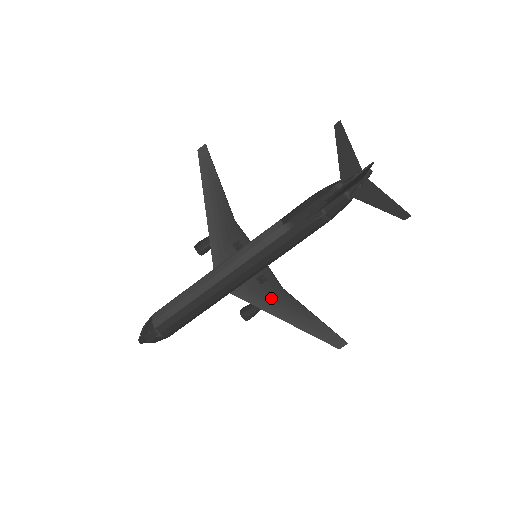
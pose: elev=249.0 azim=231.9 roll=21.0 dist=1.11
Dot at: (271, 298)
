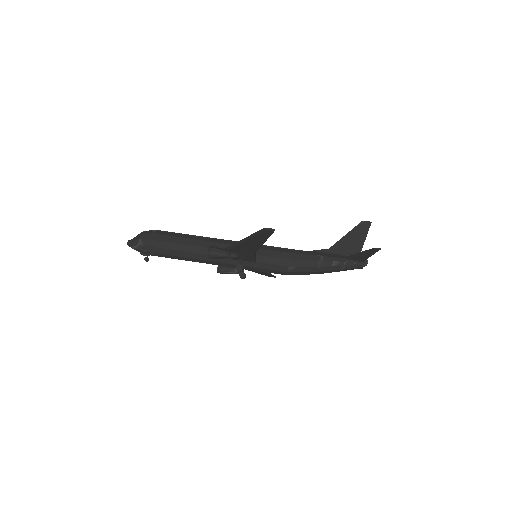
Dot at: occluded
